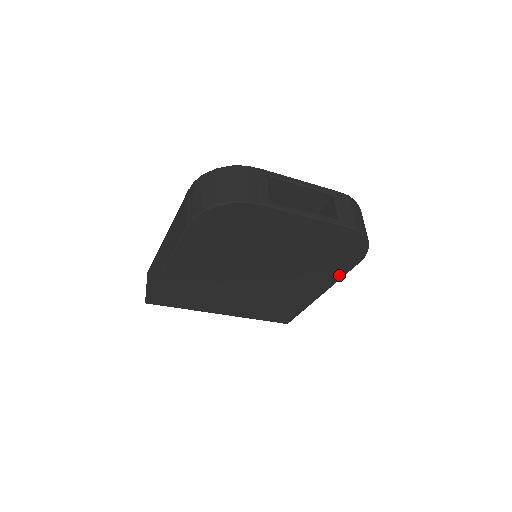
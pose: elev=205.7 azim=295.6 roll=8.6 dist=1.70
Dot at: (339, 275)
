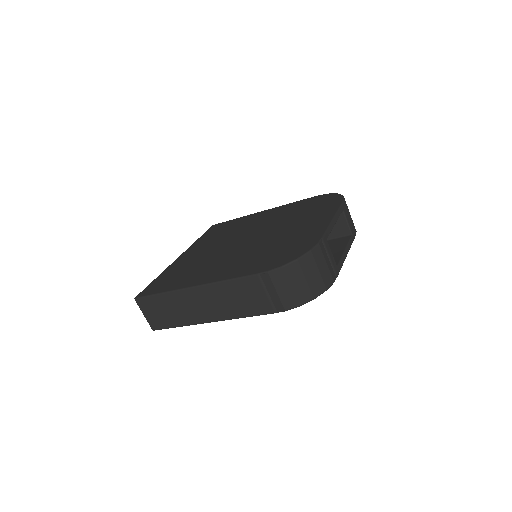
Dot at: occluded
